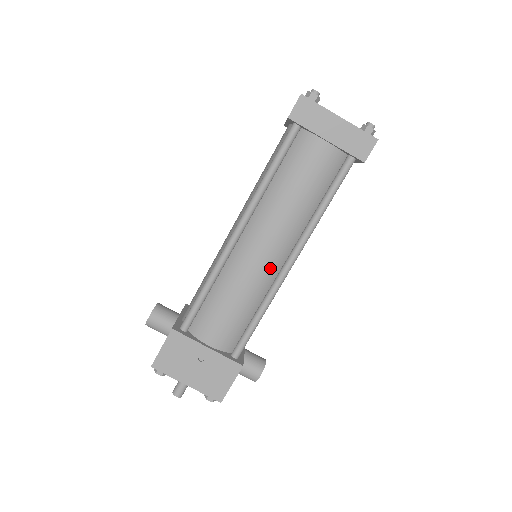
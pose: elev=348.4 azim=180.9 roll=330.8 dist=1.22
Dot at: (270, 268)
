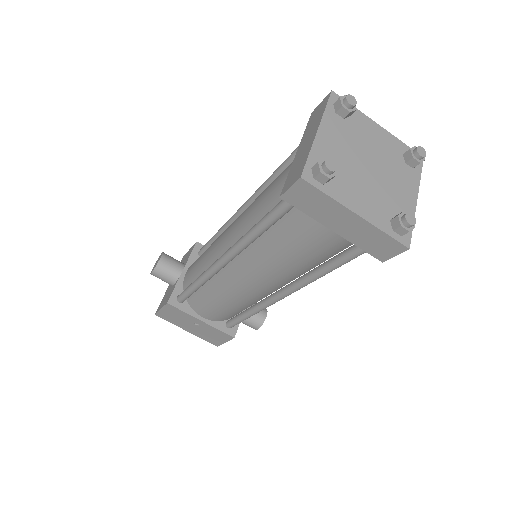
Dot at: (260, 293)
